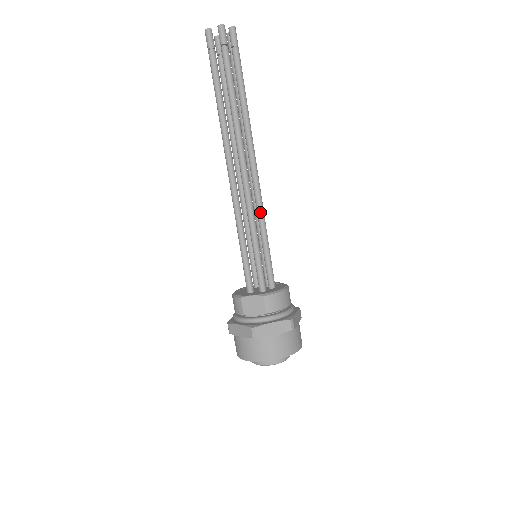
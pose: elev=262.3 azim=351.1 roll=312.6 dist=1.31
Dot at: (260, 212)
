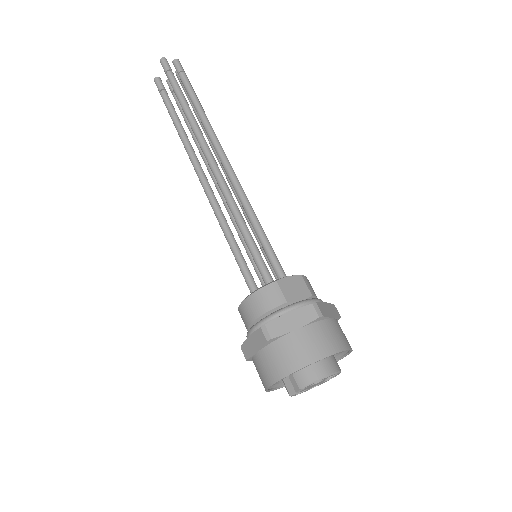
Dot at: occluded
